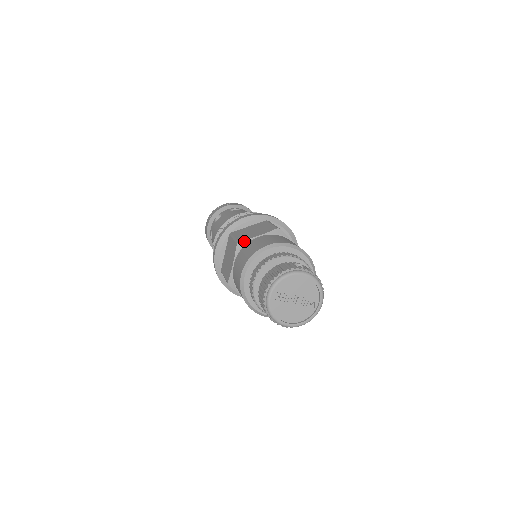
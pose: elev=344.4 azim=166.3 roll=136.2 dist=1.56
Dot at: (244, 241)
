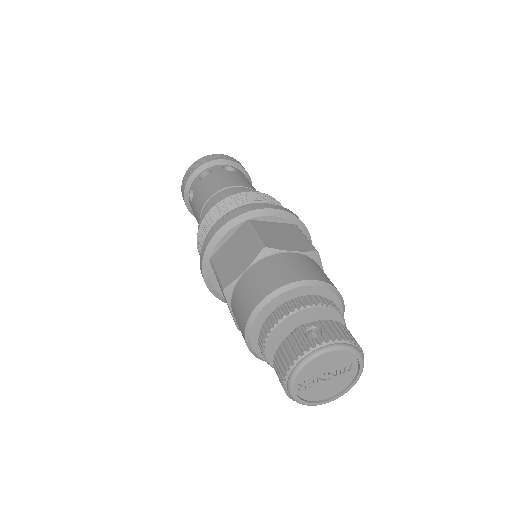
Dot at: (230, 286)
